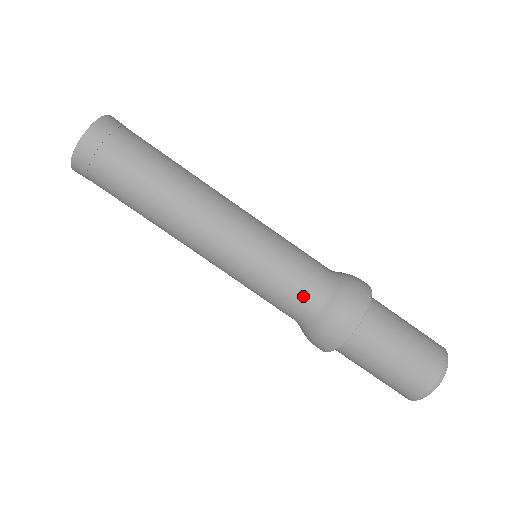
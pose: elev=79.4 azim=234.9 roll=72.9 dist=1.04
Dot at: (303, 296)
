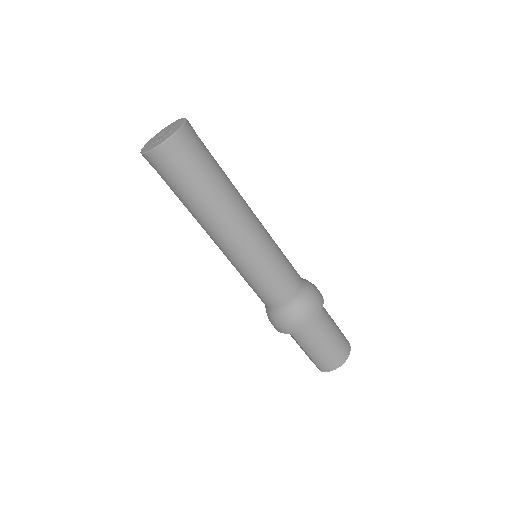
Dot at: (292, 288)
